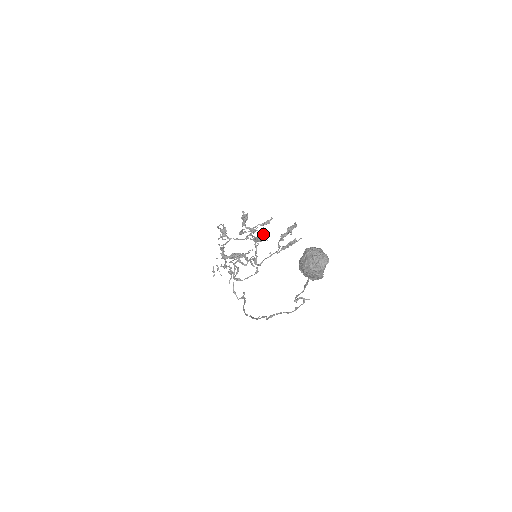
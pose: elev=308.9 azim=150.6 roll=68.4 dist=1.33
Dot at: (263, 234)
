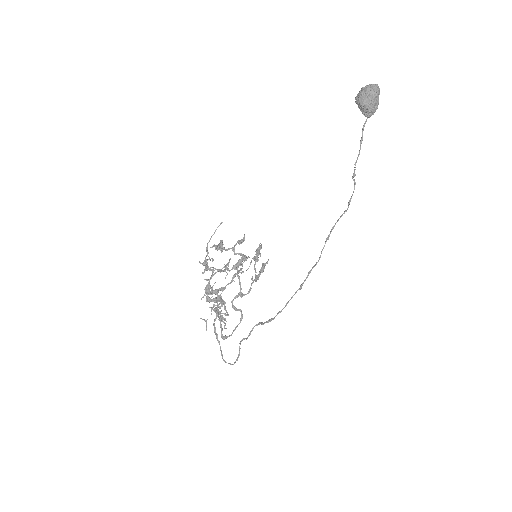
Dot at: occluded
